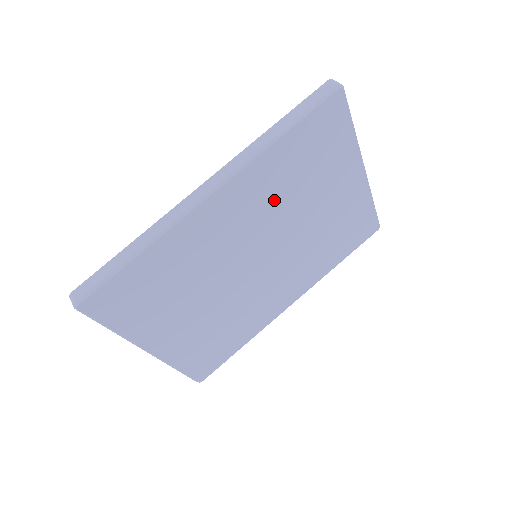
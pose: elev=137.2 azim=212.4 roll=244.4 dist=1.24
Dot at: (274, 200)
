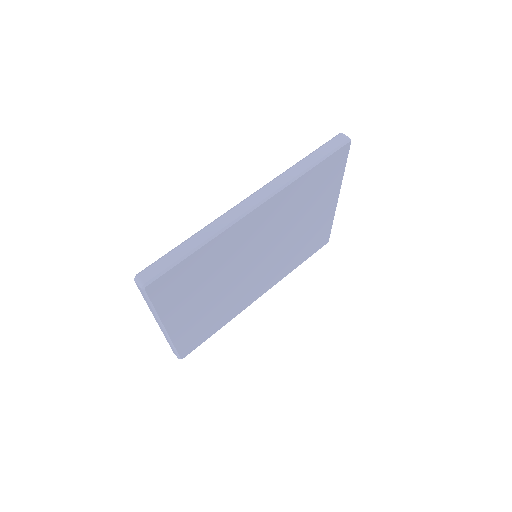
Dot at: (286, 215)
